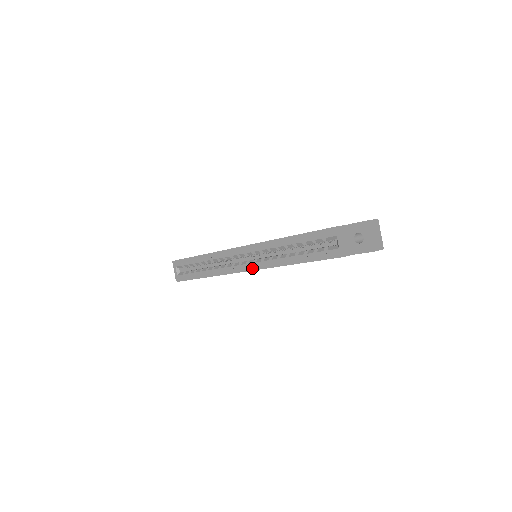
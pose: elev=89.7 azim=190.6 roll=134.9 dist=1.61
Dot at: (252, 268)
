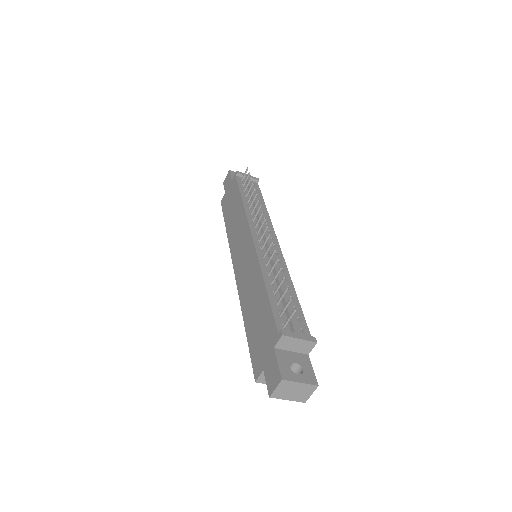
Dot at: occluded
